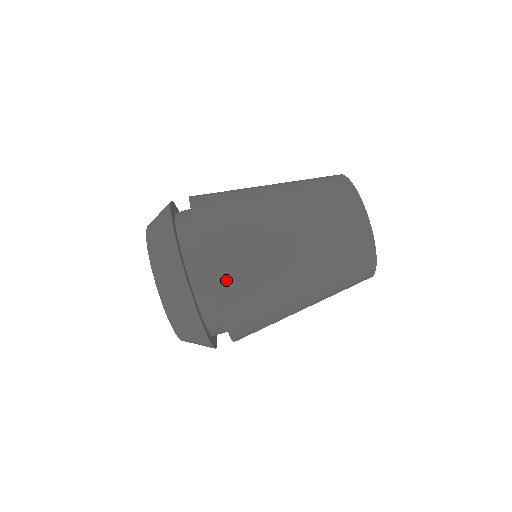
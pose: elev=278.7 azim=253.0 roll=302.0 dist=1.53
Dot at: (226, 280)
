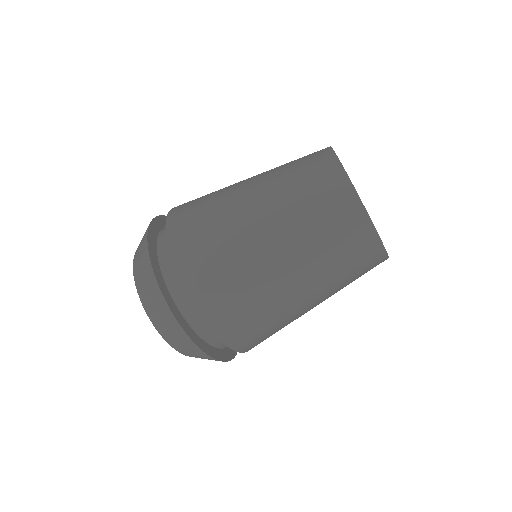
Dot at: occluded
